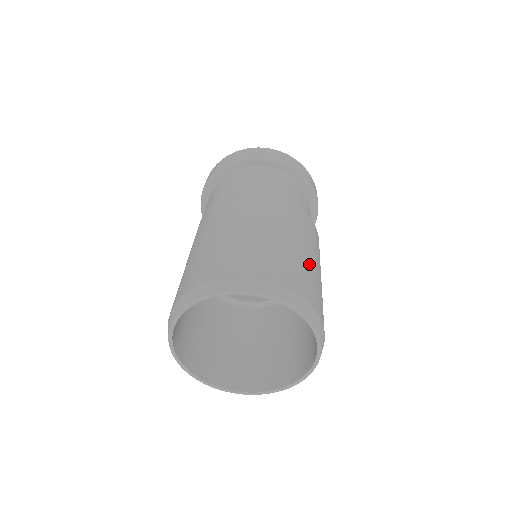
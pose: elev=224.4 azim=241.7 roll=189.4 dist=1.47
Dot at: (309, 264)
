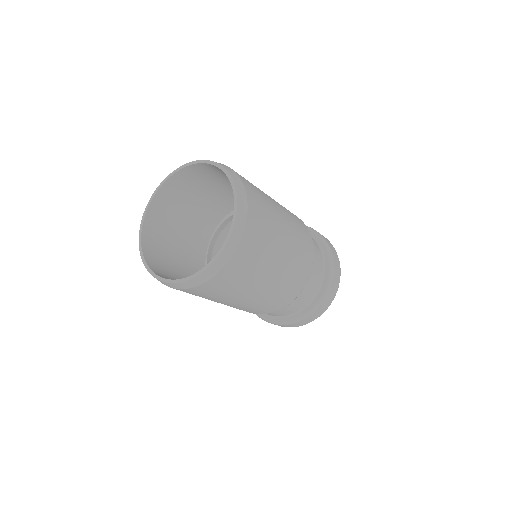
Dot at: occluded
